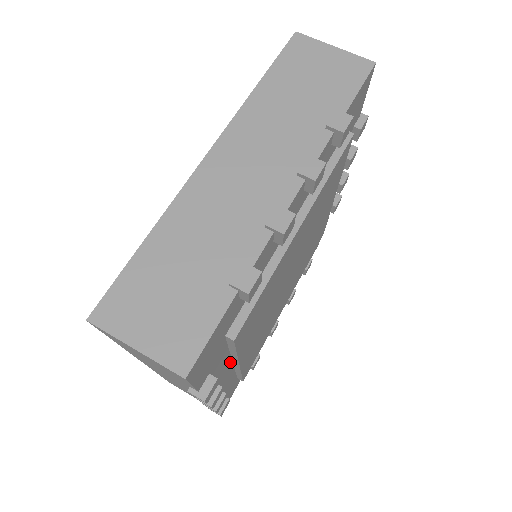
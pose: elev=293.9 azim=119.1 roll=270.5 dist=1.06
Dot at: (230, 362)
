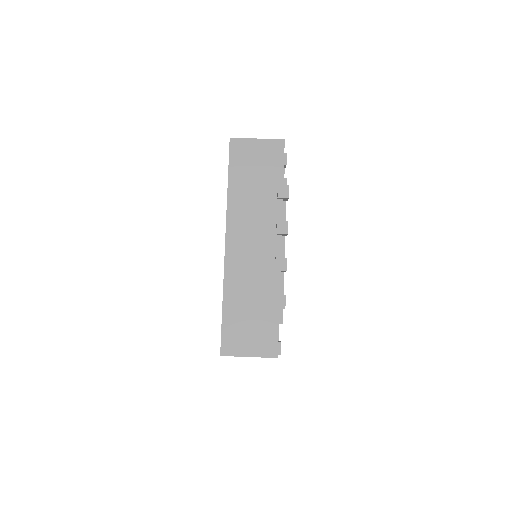
Dot at: occluded
